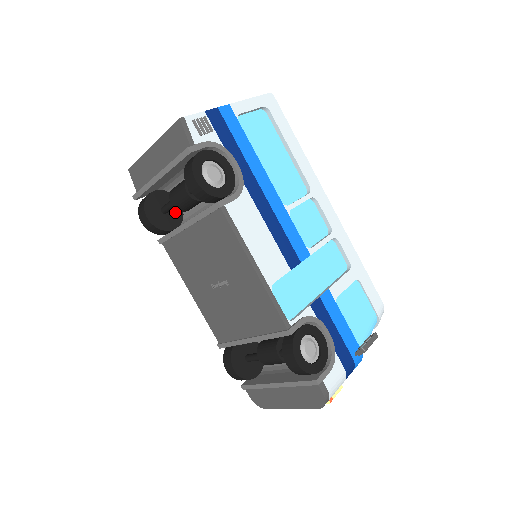
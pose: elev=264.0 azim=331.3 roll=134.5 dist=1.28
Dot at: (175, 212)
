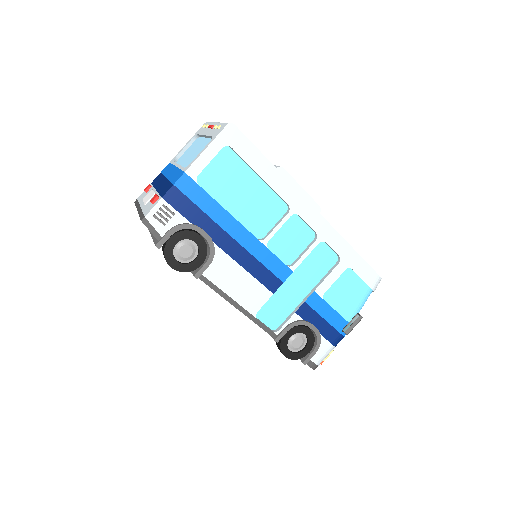
Dot at: occluded
